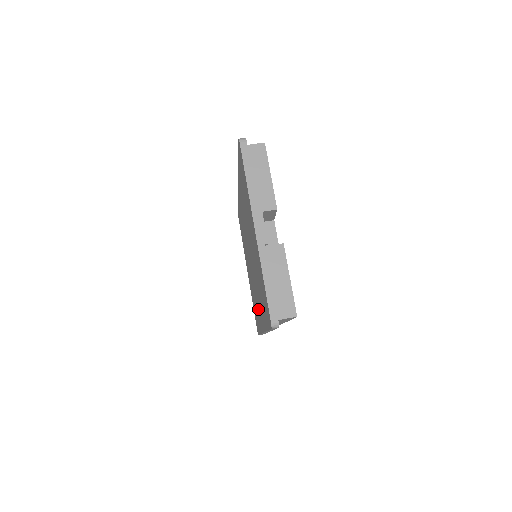
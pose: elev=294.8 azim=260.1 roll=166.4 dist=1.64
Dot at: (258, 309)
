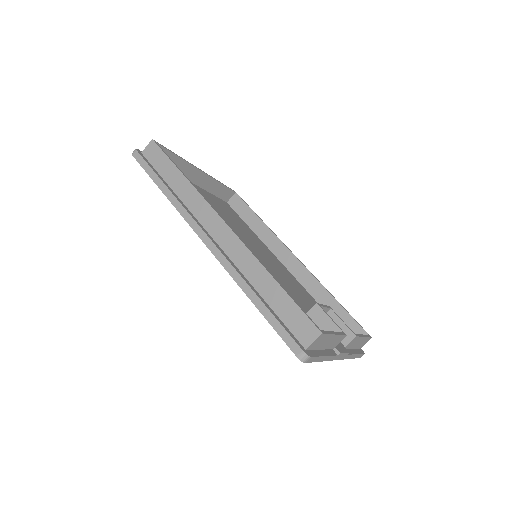
Dot at: occluded
